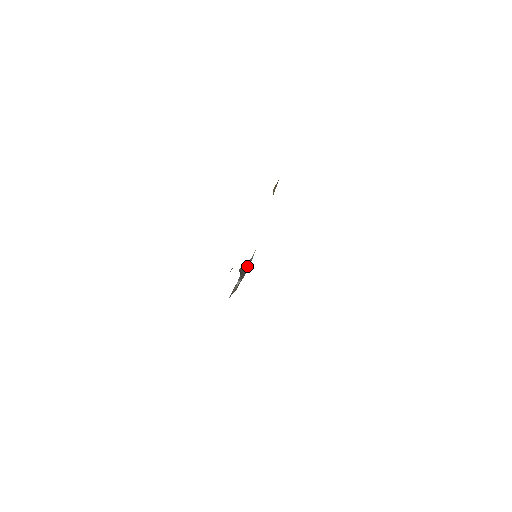
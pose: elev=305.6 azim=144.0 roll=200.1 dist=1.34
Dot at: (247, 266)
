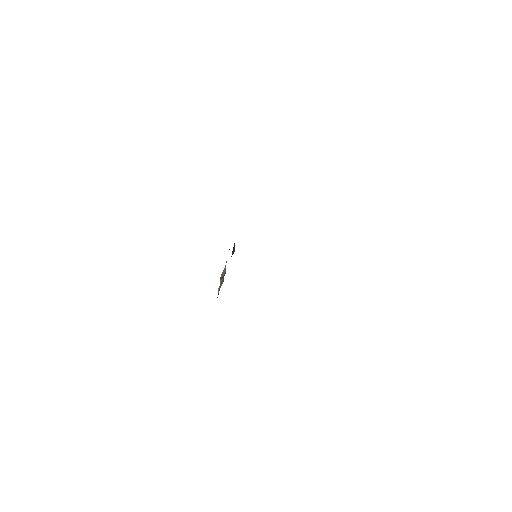
Dot at: (225, 270)
